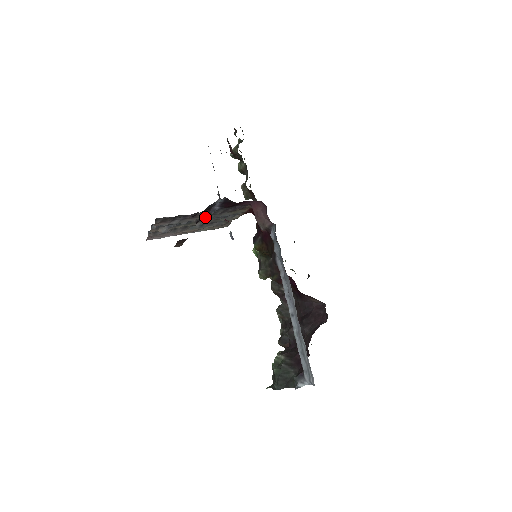
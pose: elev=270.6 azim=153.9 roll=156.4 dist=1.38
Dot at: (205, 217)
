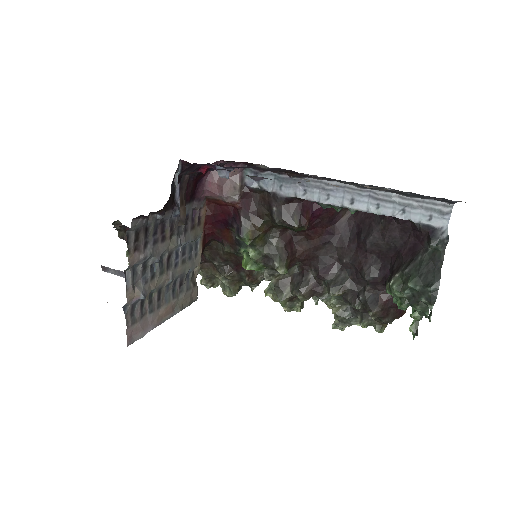
Dot at: (173, 243)
